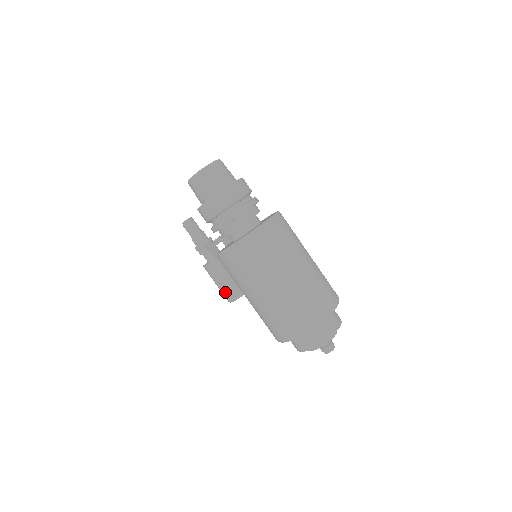
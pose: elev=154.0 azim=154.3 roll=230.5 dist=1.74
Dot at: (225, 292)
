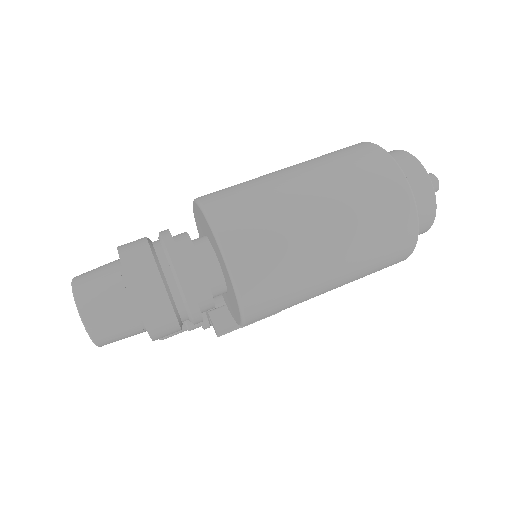
Dot at: occluded
